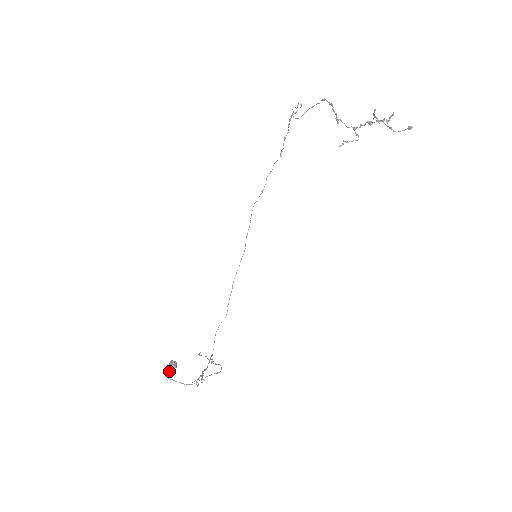
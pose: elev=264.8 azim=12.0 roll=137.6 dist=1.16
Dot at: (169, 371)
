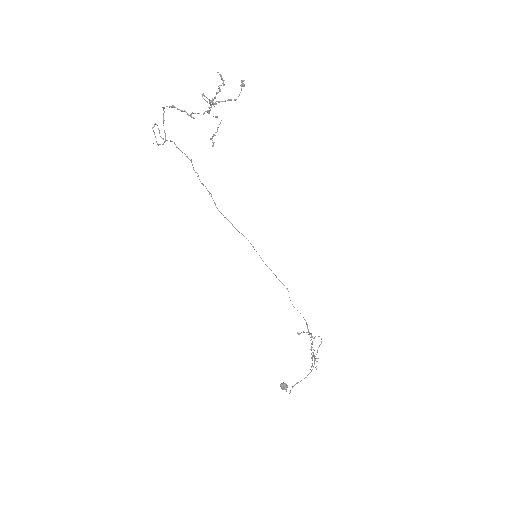
Dot at: (286, 391)
